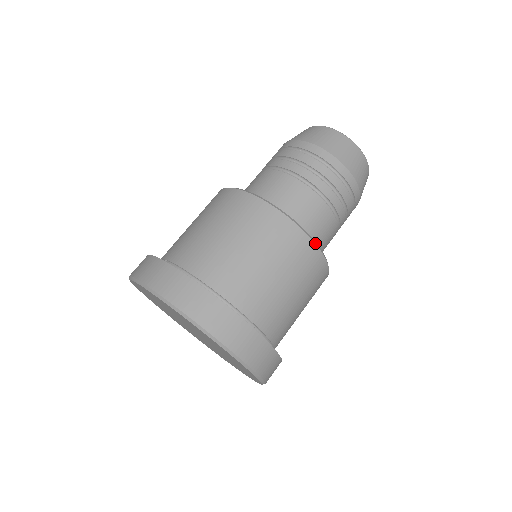
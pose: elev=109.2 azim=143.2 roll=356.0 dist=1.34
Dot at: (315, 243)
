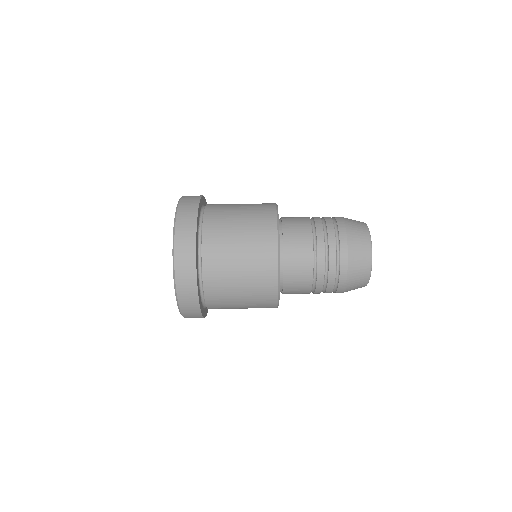
Dot at: (278, 304)
